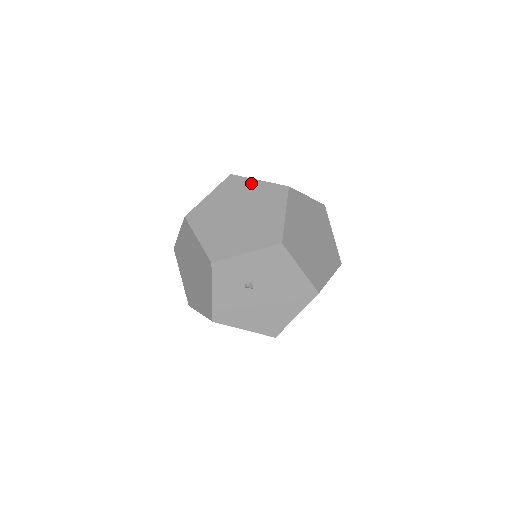
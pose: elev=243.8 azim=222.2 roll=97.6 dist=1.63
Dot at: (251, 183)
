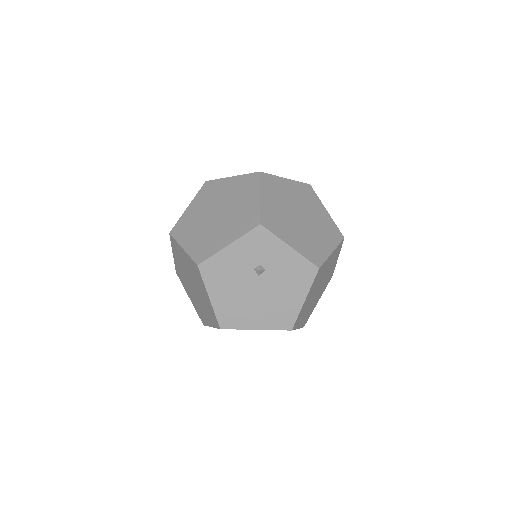
Dot at: (321, 206)
